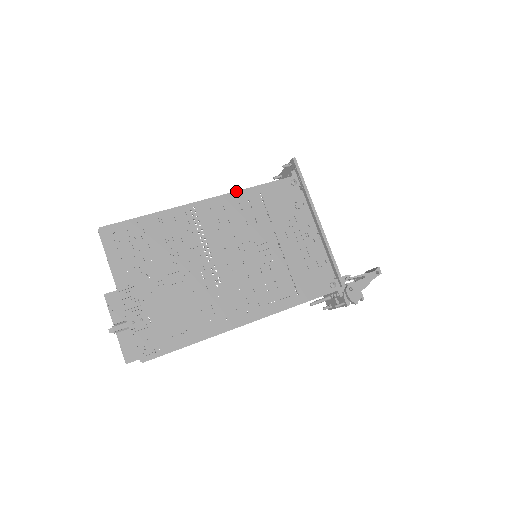
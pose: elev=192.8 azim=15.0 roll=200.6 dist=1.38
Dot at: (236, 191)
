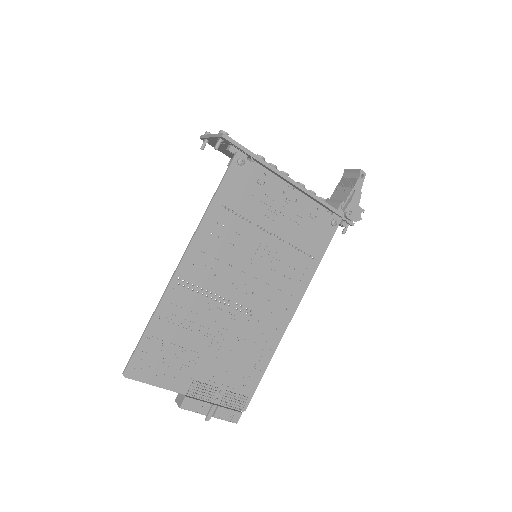
Dot at: (199, 225)
